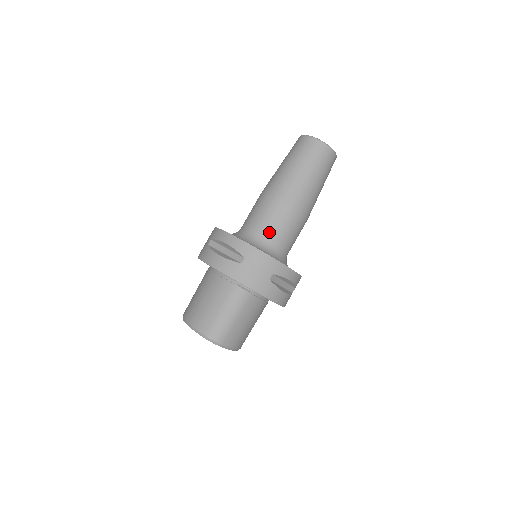
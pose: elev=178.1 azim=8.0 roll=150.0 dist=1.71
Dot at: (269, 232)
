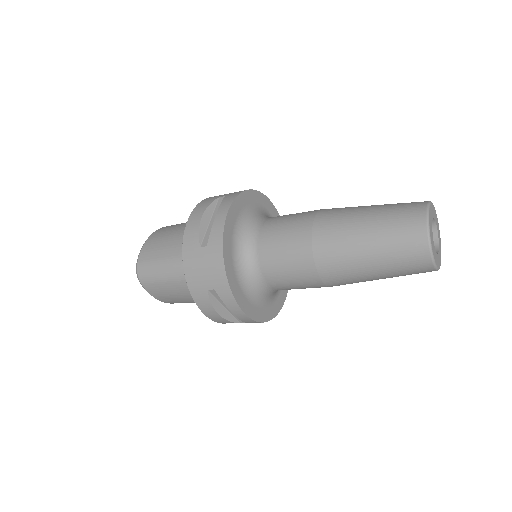
Dot at: (267, 252)
